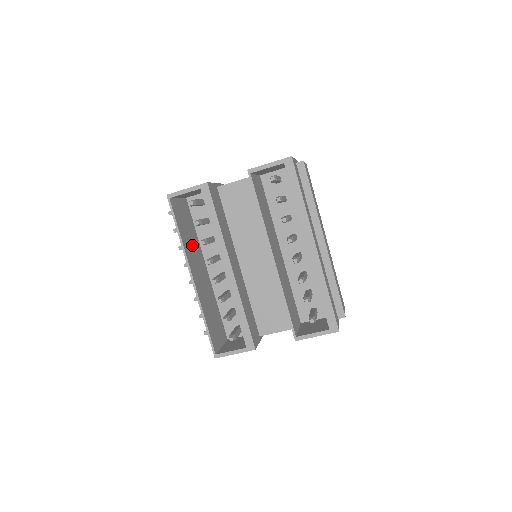
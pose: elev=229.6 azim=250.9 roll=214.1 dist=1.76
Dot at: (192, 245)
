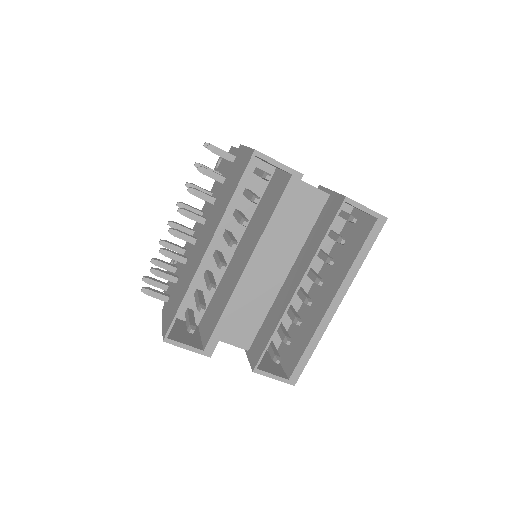
Dot at: occluded
